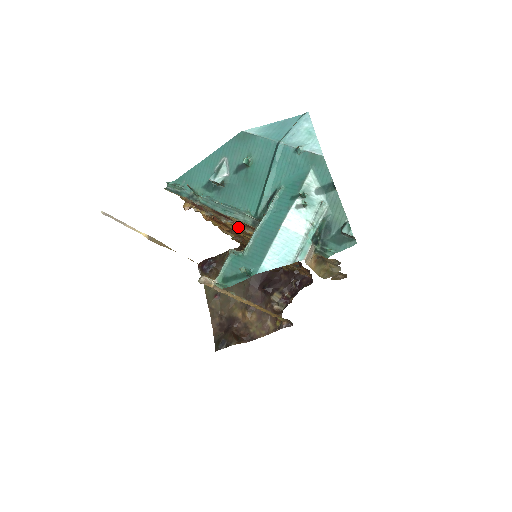
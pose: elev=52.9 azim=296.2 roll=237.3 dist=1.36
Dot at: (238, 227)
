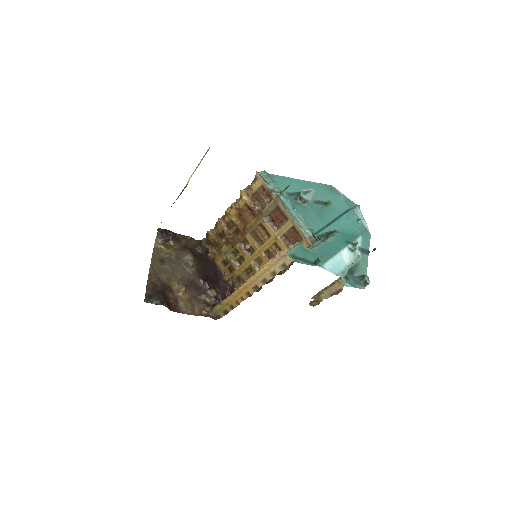
Dot at: (261, 230)
